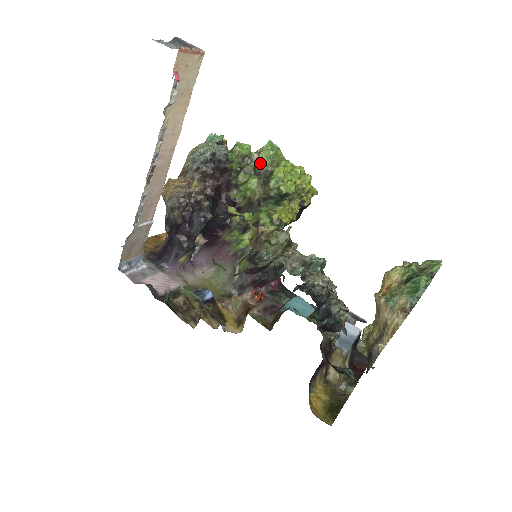
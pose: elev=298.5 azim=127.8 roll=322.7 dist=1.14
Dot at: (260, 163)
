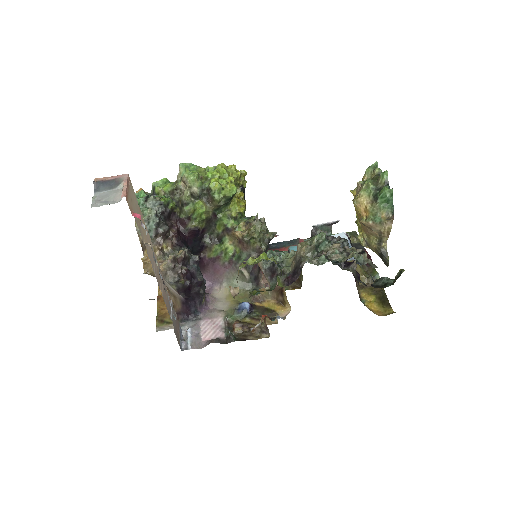
Dot at: (193, 189)
